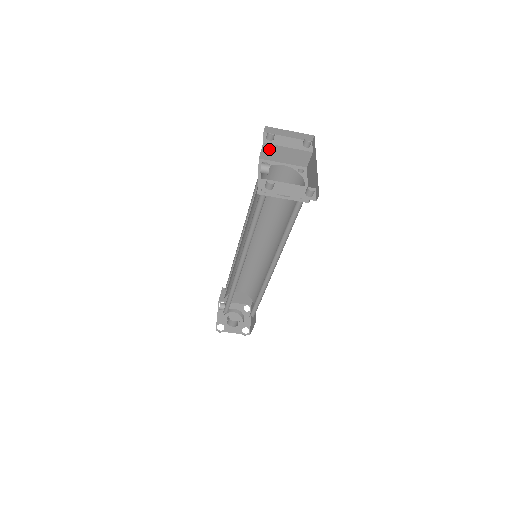
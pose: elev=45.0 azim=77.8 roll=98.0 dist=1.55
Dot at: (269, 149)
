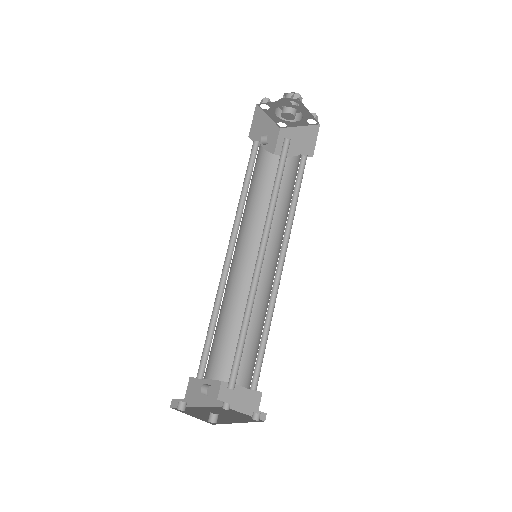
Dot at: occluded
